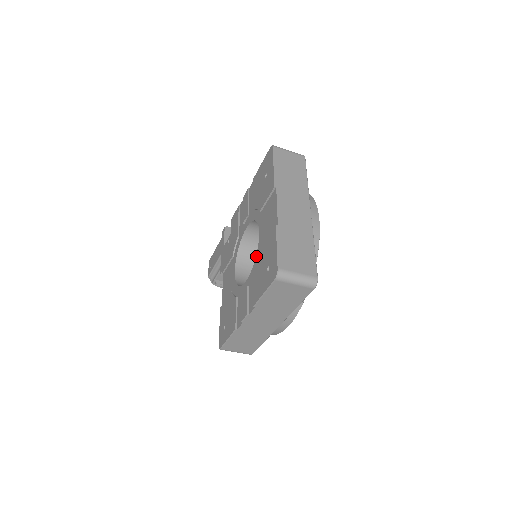
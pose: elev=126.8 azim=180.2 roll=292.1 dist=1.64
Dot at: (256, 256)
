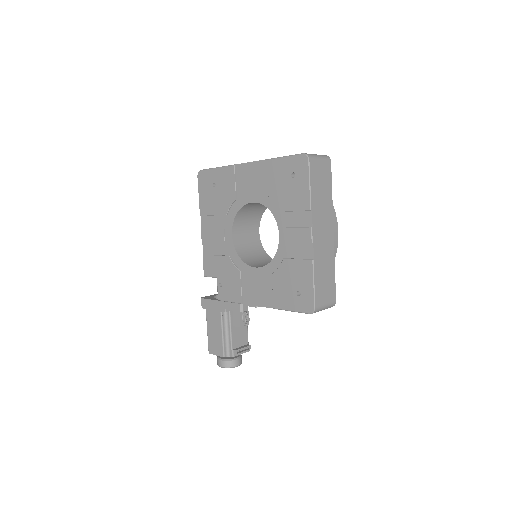
Dot at: (269, 208)
